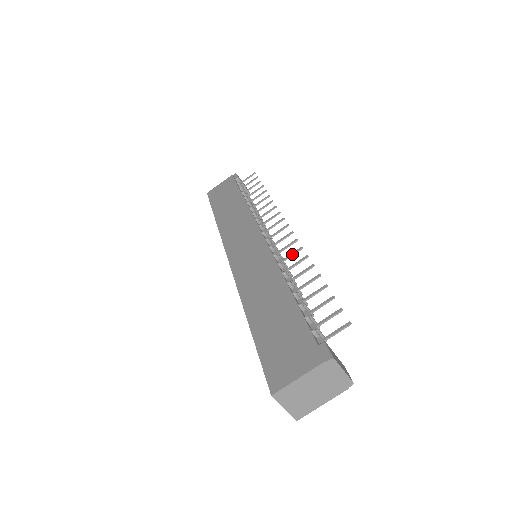
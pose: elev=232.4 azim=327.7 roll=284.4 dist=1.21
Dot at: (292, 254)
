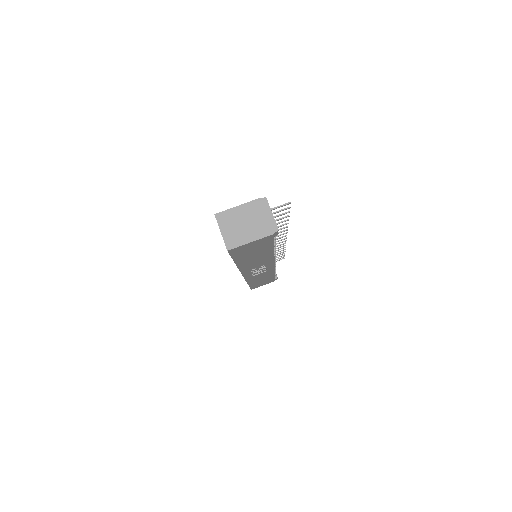
Dot at: (278, 232)
